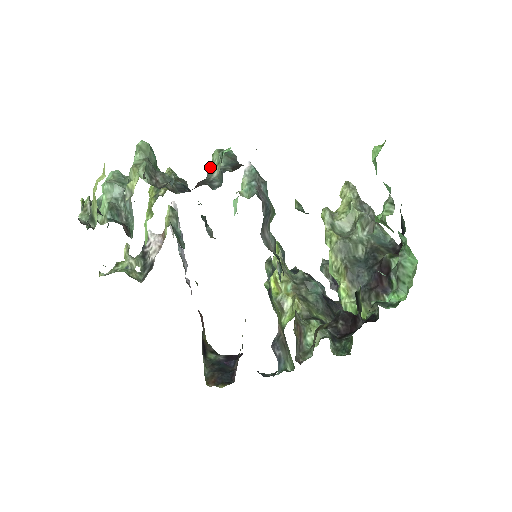
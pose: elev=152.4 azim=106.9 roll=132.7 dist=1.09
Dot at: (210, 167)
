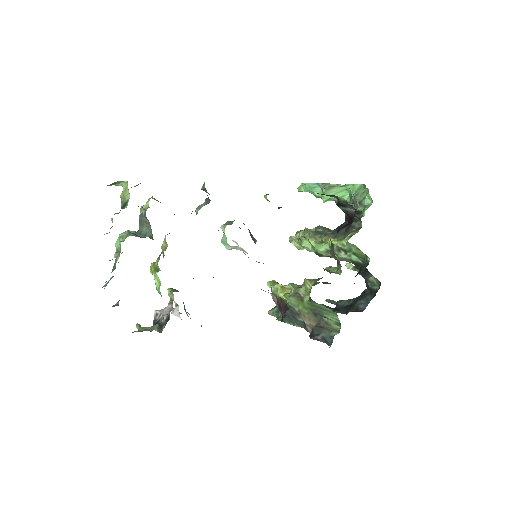
Dot at: (197, 210)
